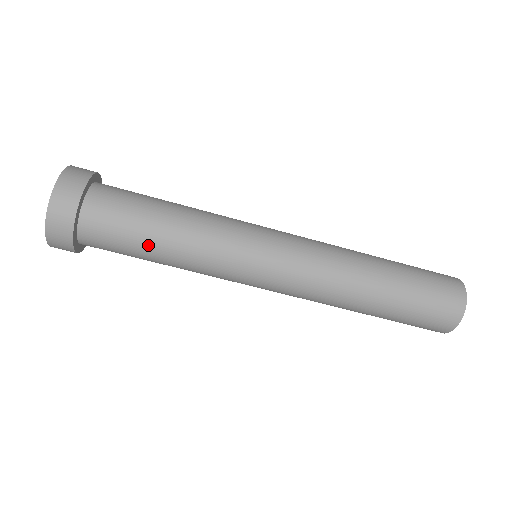
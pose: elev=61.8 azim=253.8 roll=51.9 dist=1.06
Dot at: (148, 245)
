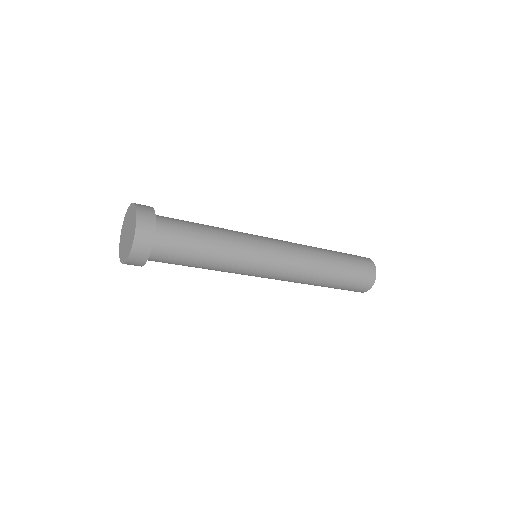
Dot at: occluded
